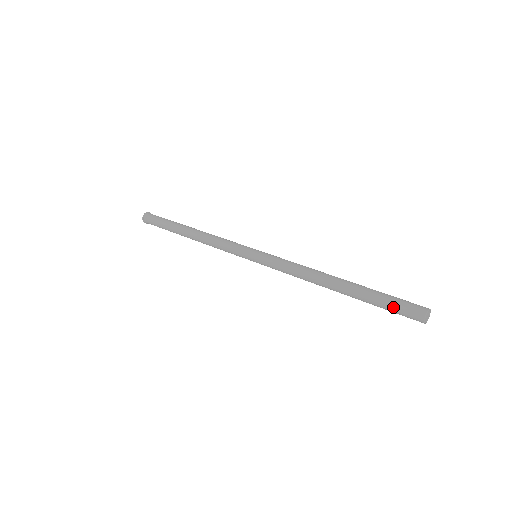
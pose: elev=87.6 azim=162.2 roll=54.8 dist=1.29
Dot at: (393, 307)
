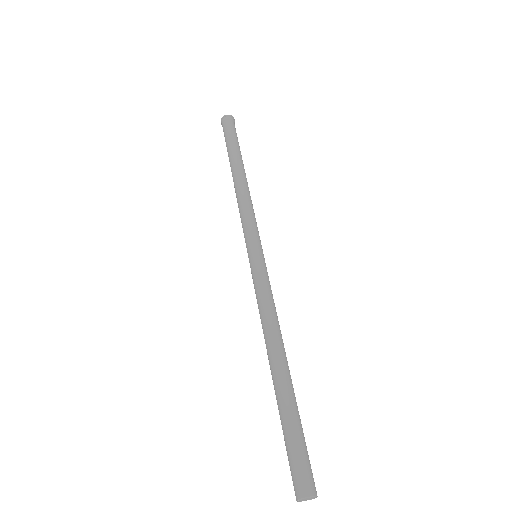
Dot at: (292, 450)
